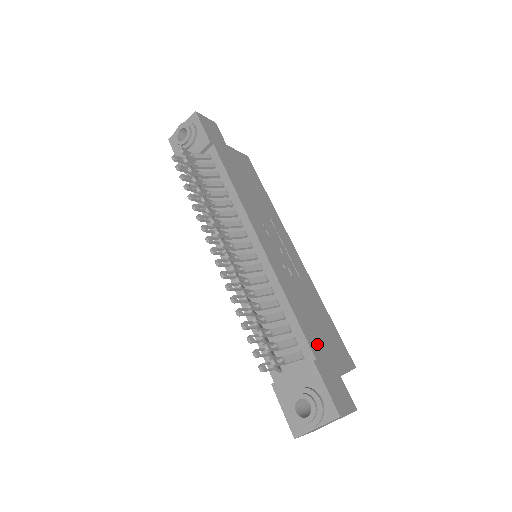
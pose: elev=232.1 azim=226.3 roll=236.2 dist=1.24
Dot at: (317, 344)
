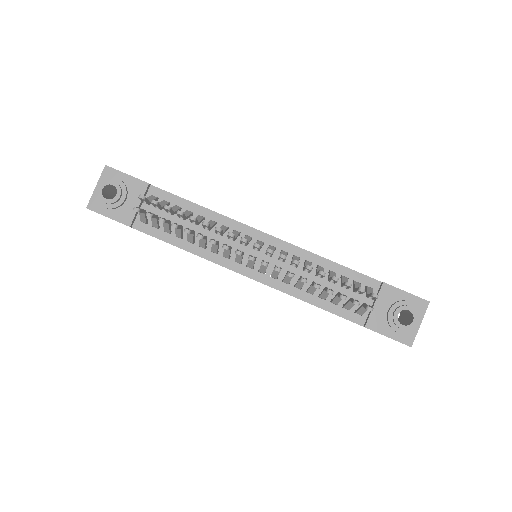
Dot at: occluded
